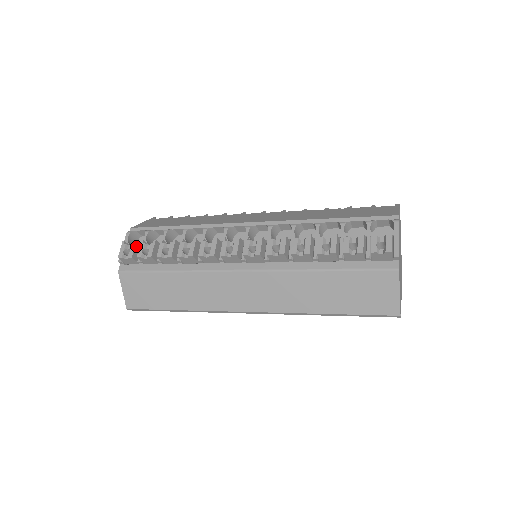
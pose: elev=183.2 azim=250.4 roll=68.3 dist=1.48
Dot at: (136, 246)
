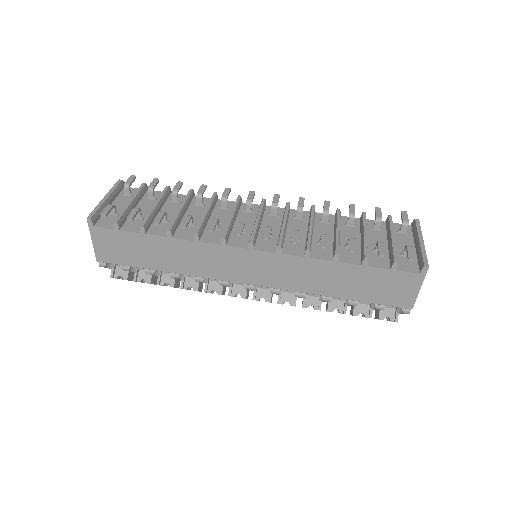
Dot at: (129, 278)
